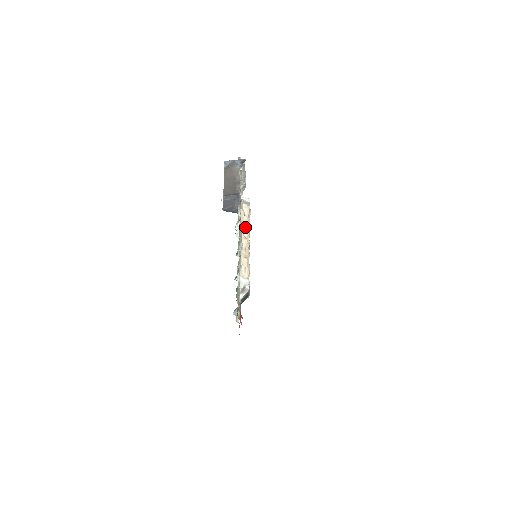
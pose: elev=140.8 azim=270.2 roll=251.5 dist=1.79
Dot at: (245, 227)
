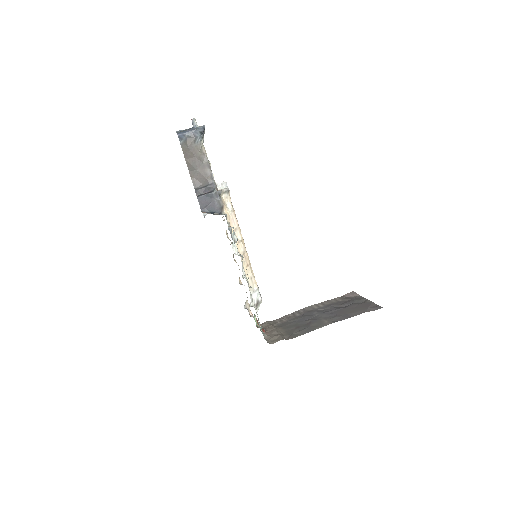
Dot at: (235, 226)
